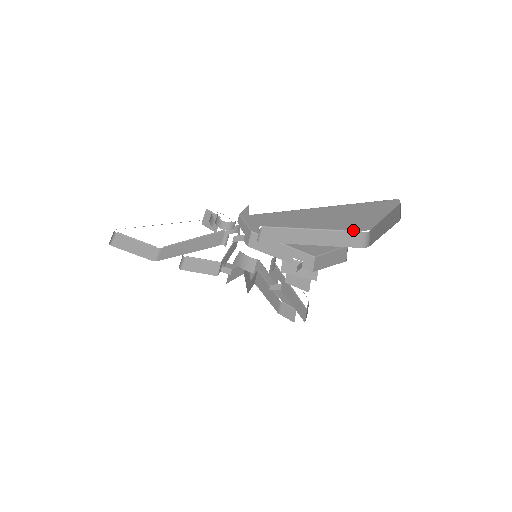
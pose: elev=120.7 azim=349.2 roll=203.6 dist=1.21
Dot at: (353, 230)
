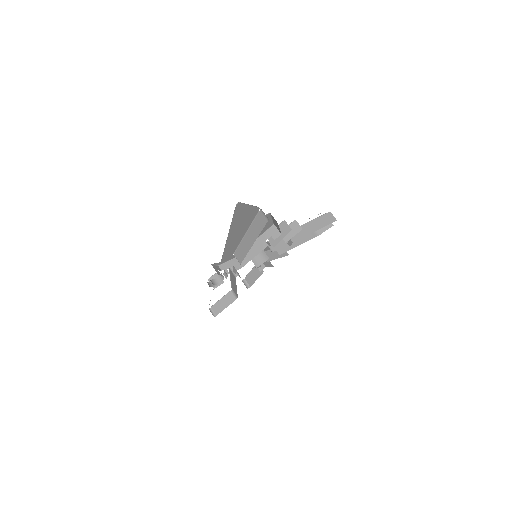
Dot at: (256, 215)
